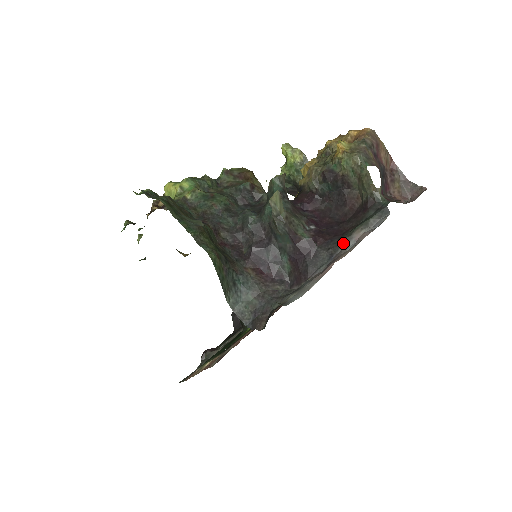
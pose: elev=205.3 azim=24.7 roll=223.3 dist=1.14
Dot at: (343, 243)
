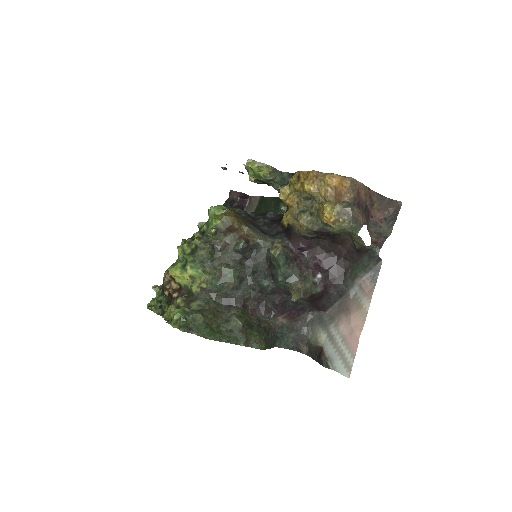
Dot at: (349, 288)
